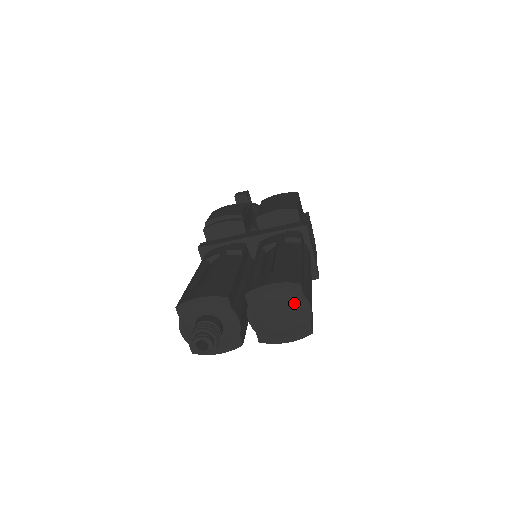
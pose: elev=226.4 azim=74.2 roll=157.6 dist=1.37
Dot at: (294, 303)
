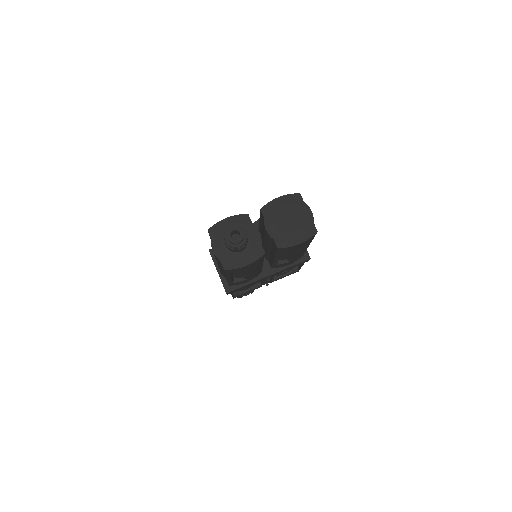
Dot at: (298, 209)
